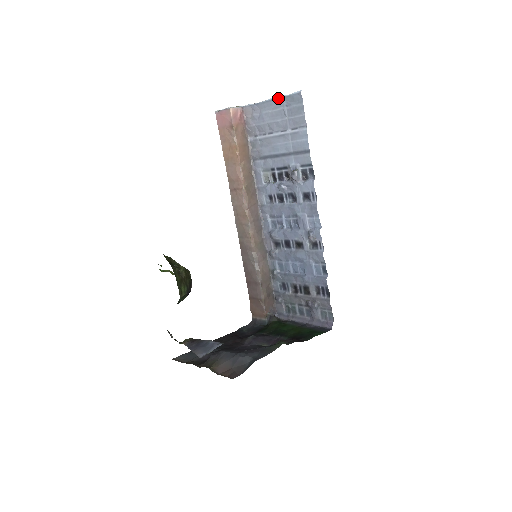
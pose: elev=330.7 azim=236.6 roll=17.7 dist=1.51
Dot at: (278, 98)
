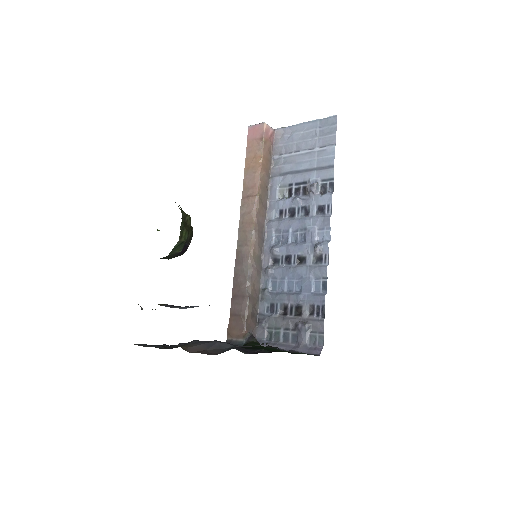
Dot at: (313, 121)
